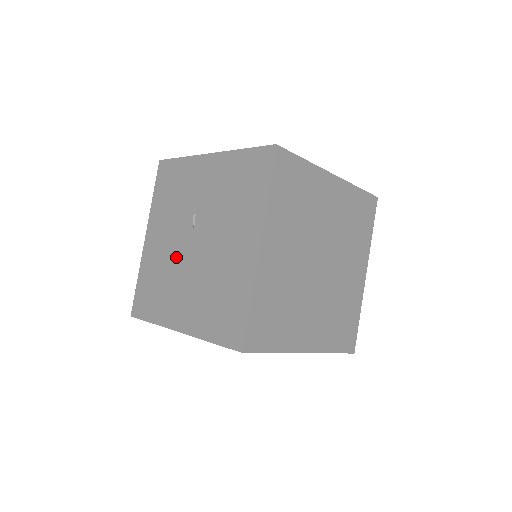
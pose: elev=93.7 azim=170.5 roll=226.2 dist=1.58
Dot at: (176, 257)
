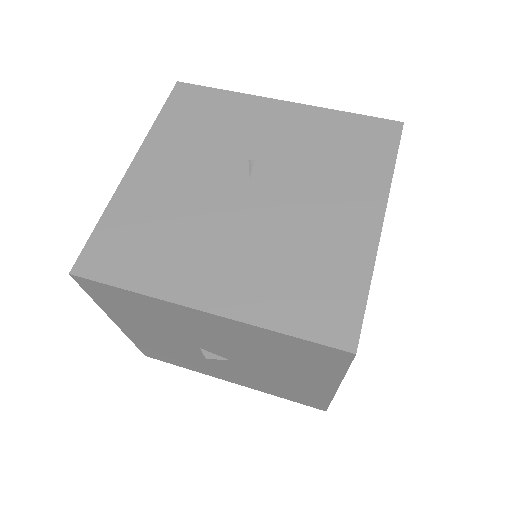
Dot at: (207, 204)
